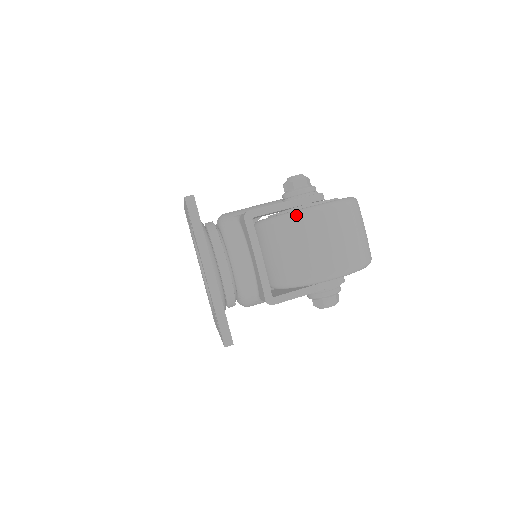
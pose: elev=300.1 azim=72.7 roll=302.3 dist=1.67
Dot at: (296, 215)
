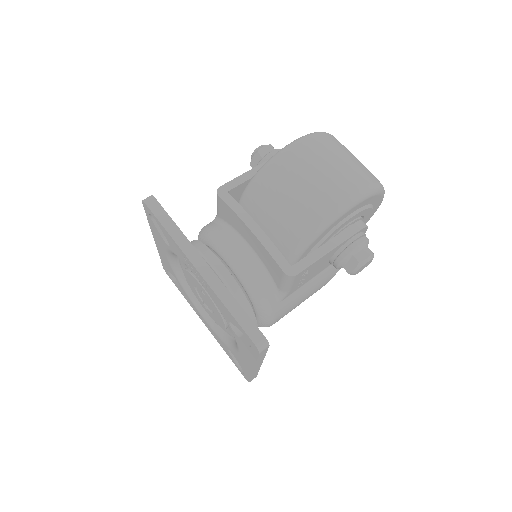
Dot at: (272, 160)
